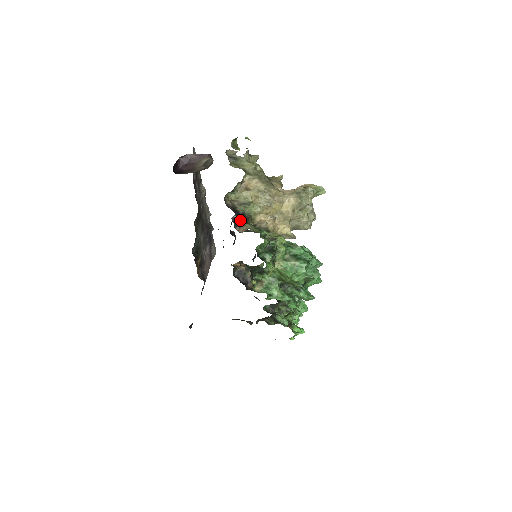
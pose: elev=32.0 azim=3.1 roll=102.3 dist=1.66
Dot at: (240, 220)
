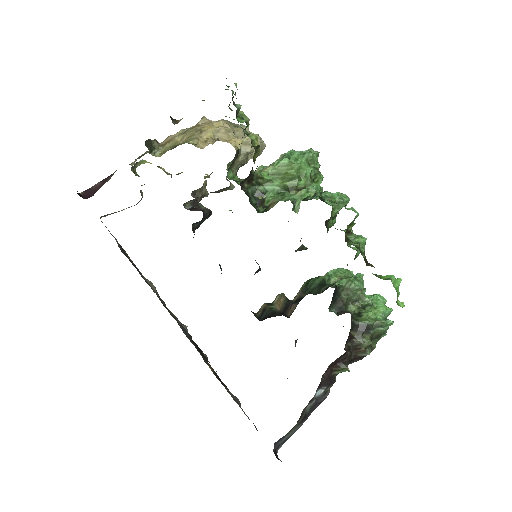
Dot at: (172, 119)
